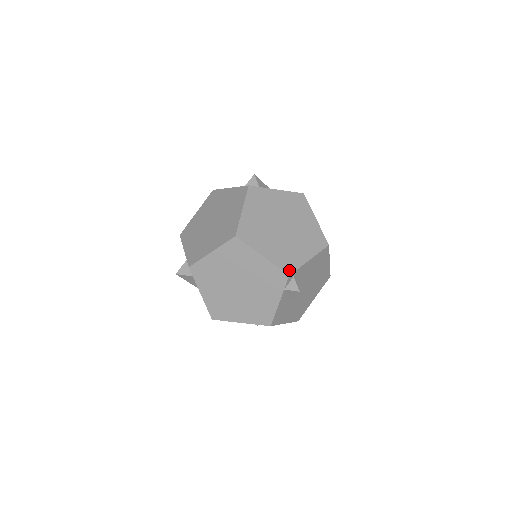
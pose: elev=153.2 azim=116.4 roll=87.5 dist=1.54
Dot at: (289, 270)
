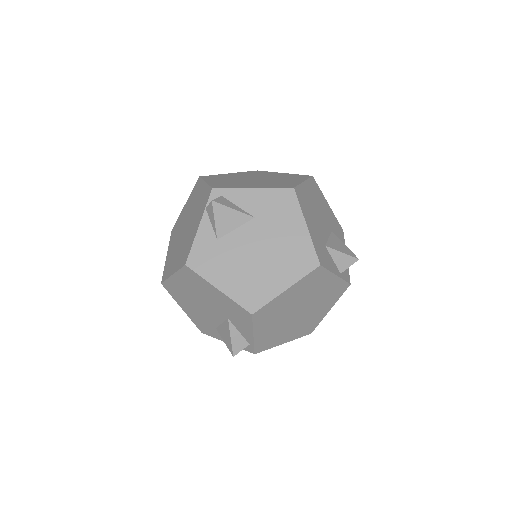
Dot at: (218, 187)
